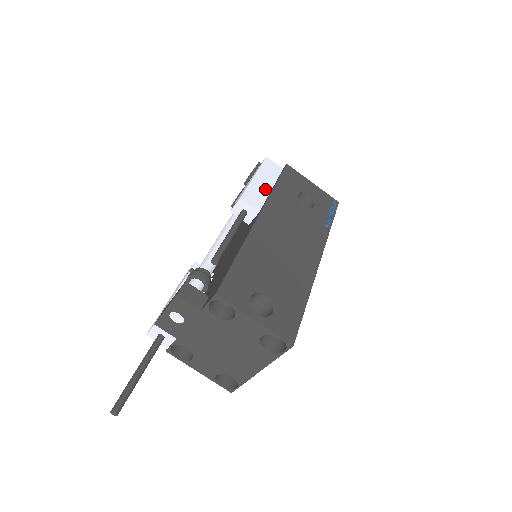
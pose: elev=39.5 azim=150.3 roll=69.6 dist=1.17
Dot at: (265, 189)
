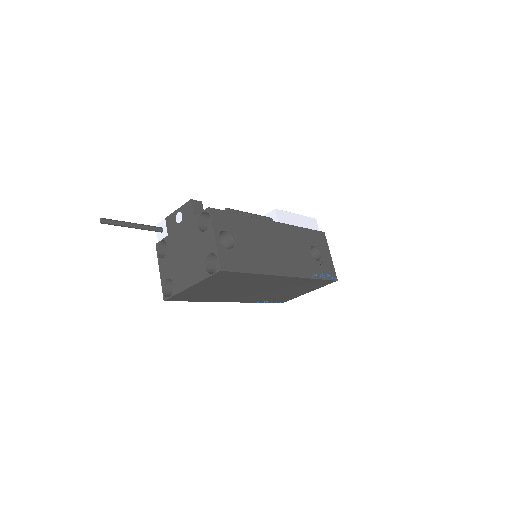
Dot at: (296, 224)
